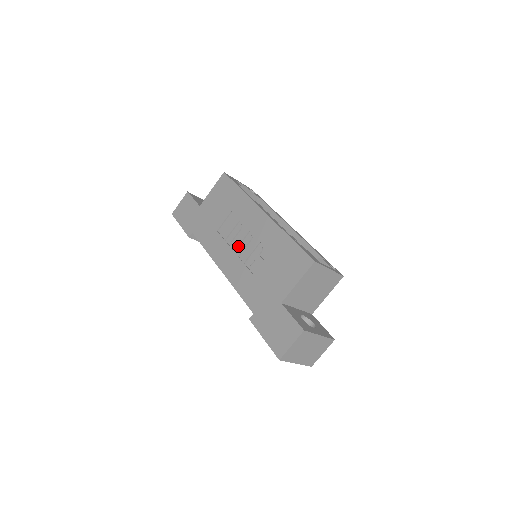
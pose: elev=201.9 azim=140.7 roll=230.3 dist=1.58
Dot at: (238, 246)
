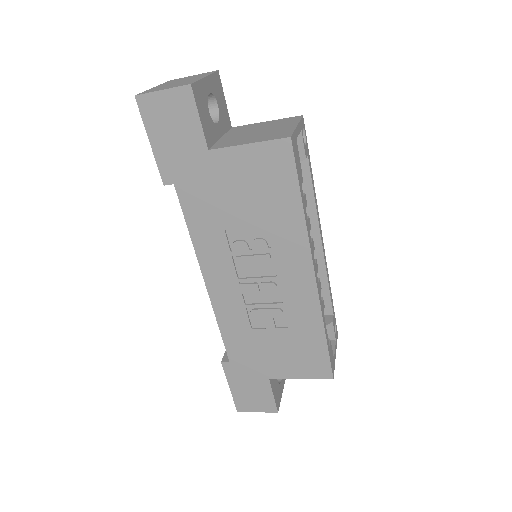
Dot at: (249, 280)
